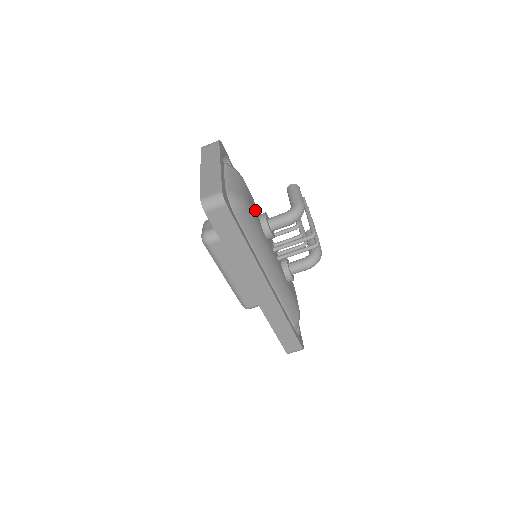
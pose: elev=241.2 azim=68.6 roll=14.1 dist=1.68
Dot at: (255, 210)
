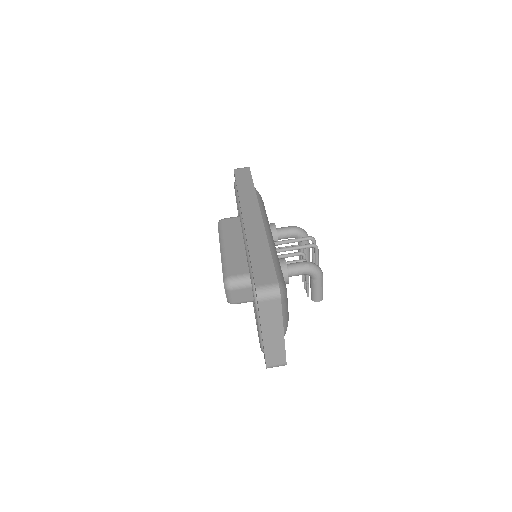
Dot at: occluded
